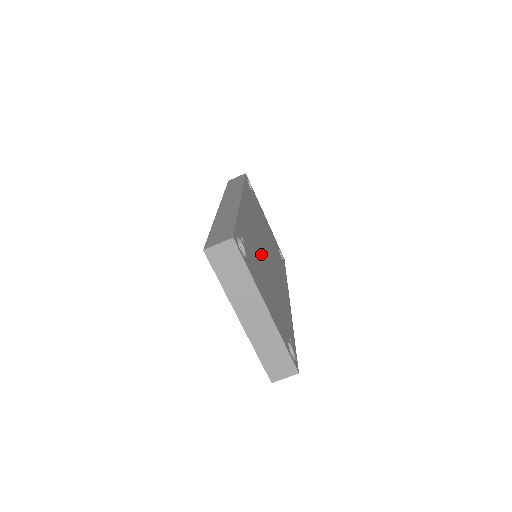
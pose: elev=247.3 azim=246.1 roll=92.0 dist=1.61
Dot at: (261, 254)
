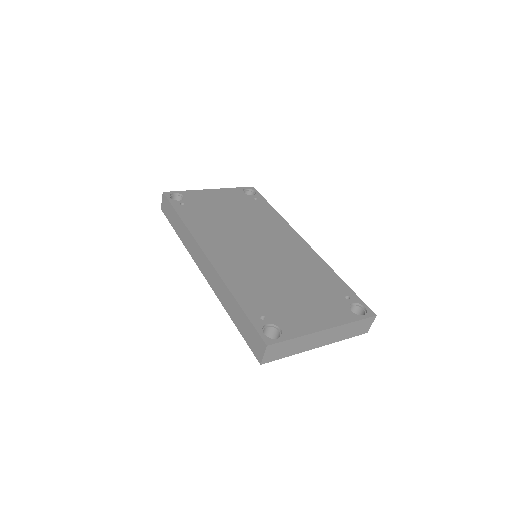
Dot at: (266, 272)
